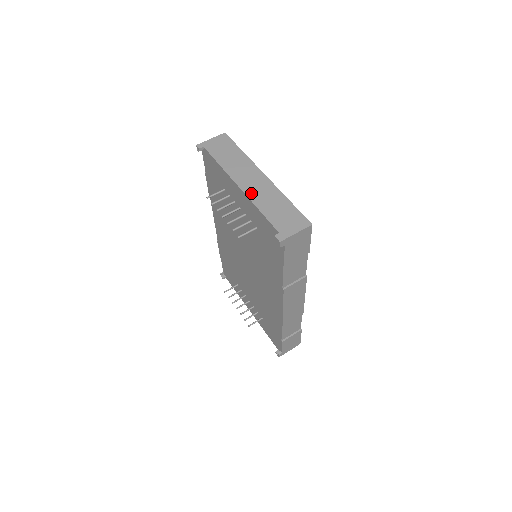
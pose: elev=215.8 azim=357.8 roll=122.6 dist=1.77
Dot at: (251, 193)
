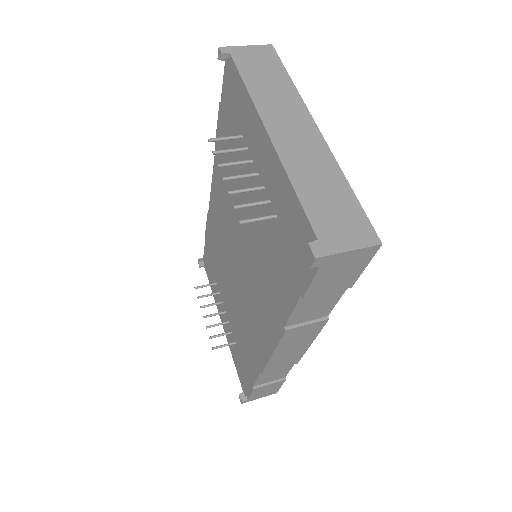
Dot at: (287, 152)
